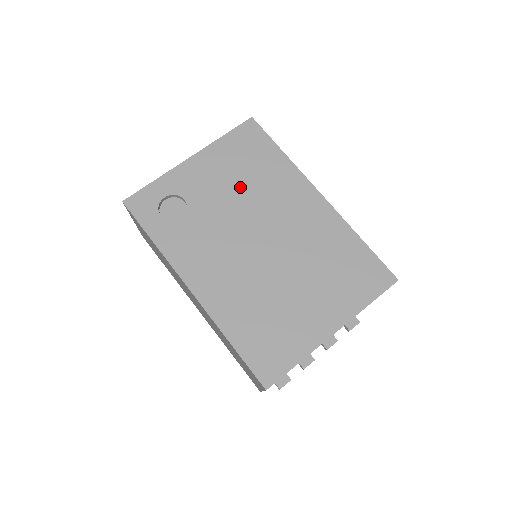
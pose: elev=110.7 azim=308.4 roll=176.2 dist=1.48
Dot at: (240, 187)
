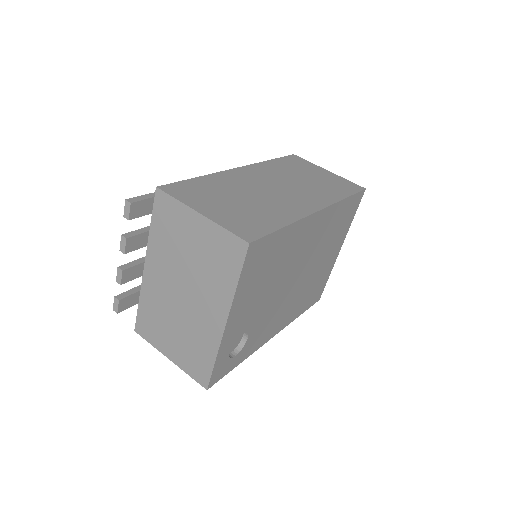
Dot at: (270, 282)
